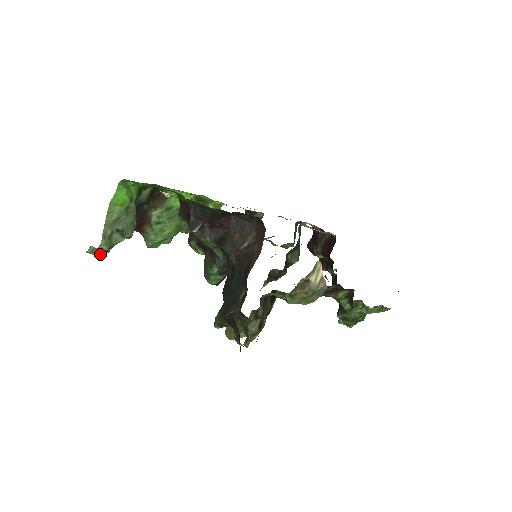
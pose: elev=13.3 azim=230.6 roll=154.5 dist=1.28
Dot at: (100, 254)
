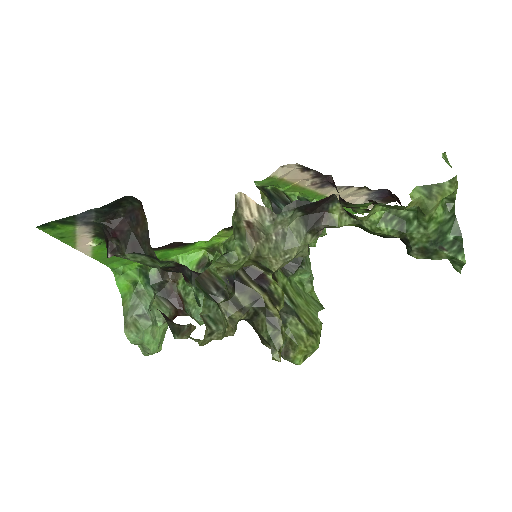
Dot at: (148, 349)
